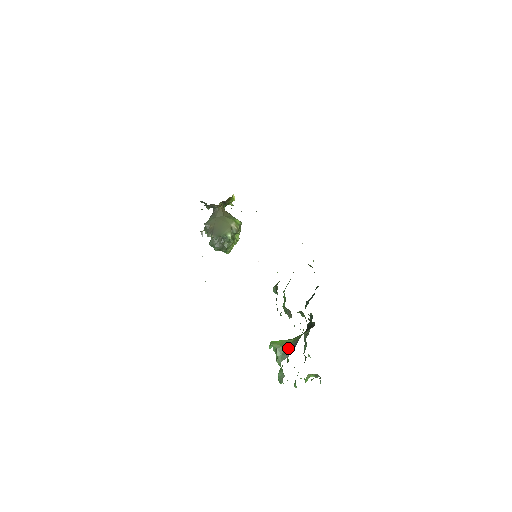
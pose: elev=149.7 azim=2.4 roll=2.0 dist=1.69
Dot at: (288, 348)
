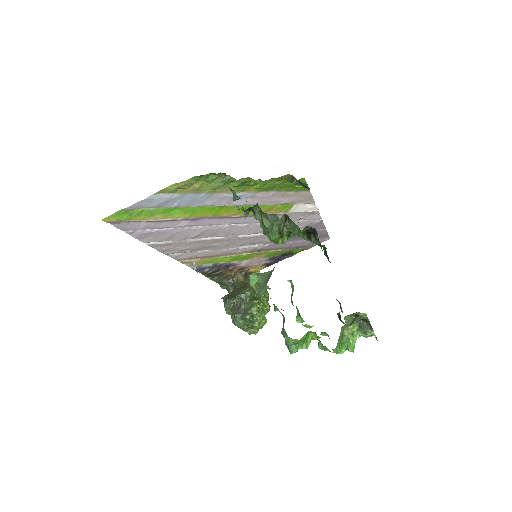
Dot at: occluded
